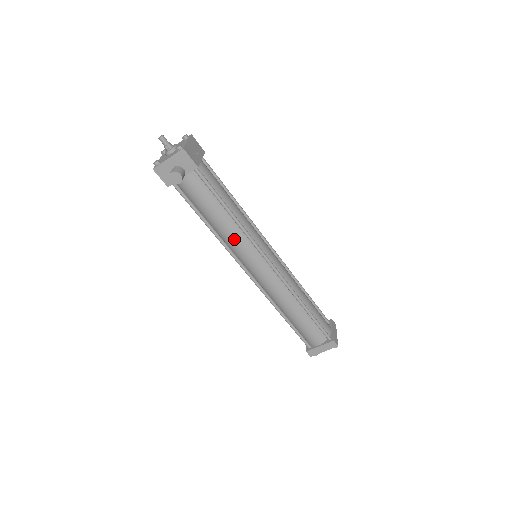
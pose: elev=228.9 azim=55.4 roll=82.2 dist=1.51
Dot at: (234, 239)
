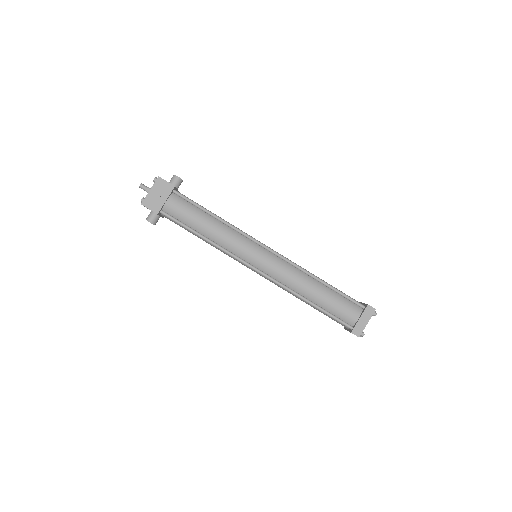
Dot at: (221, 251)
